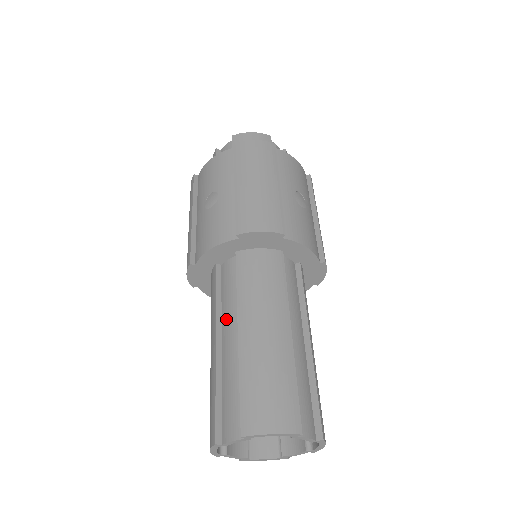
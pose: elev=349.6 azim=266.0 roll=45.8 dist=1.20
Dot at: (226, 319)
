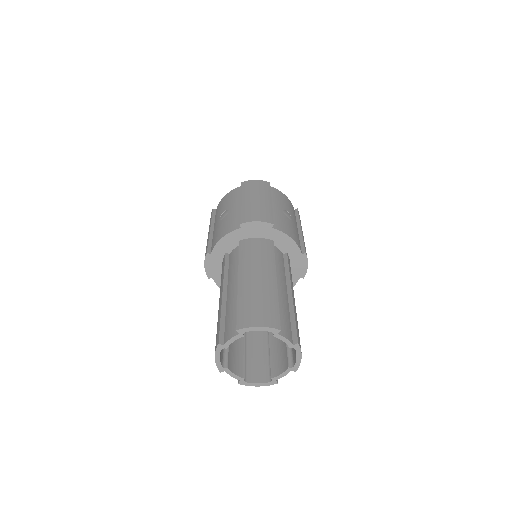
Dot at: (231, 279)
